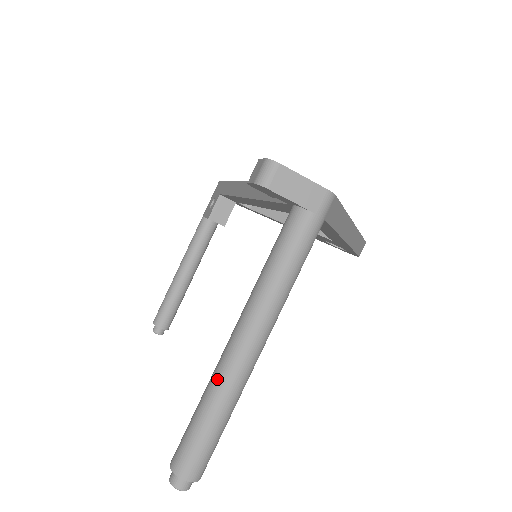
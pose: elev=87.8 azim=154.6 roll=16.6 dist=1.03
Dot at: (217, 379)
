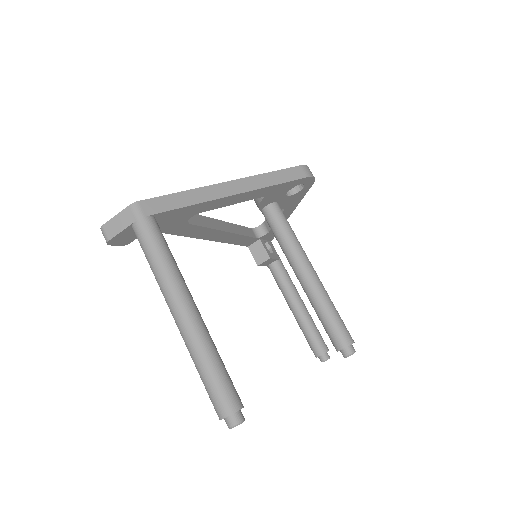
Dot at: (186, 346)
